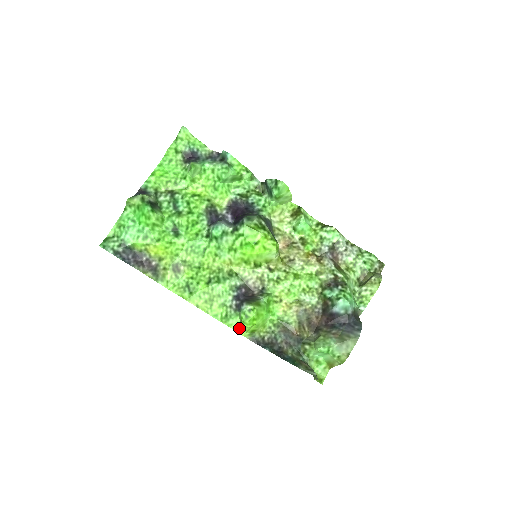
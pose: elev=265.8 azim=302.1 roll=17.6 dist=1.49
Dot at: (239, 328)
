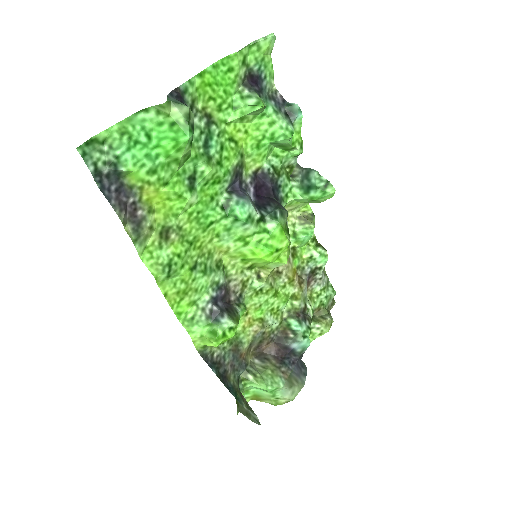
Dot at: (199, 338)
